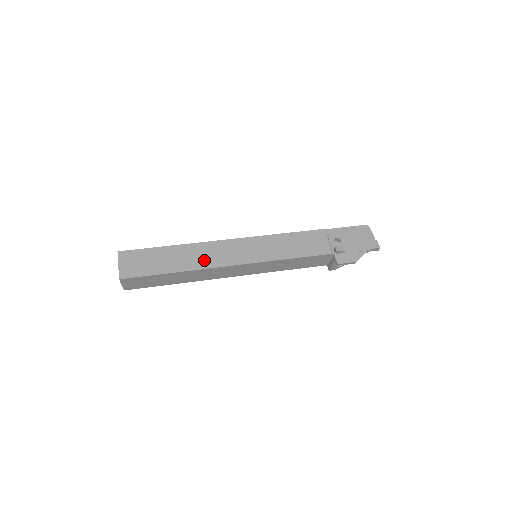
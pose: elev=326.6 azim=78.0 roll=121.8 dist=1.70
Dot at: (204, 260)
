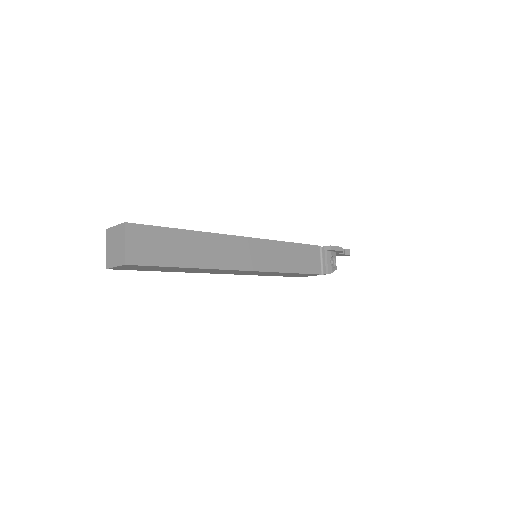
Dot at: occluded
